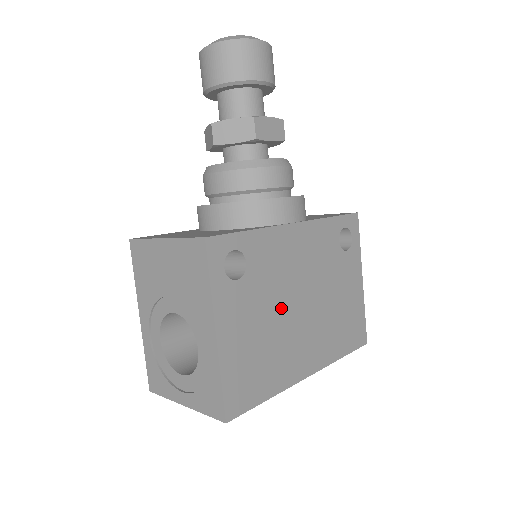
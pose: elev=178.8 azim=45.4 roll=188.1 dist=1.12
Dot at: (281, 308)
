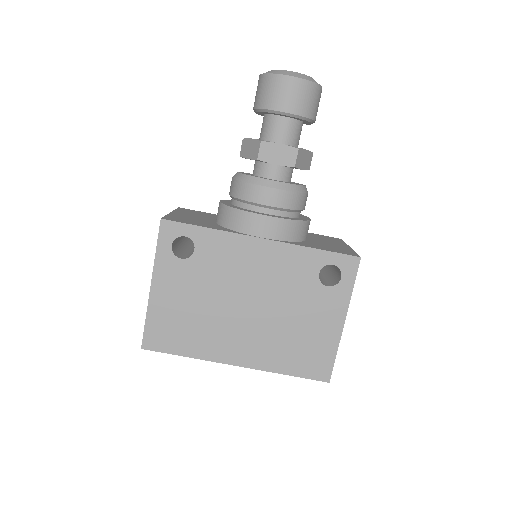
Dot at: (221, 298)
